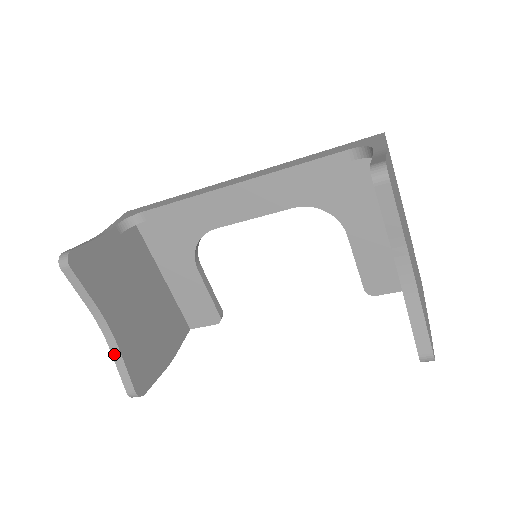
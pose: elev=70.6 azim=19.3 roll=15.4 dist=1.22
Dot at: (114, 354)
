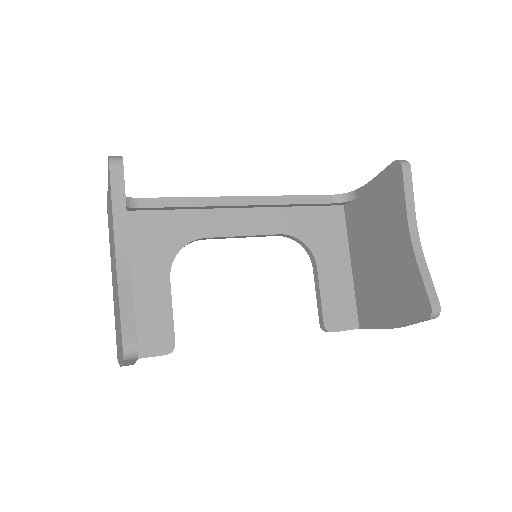
Dot at: (122, 288)
